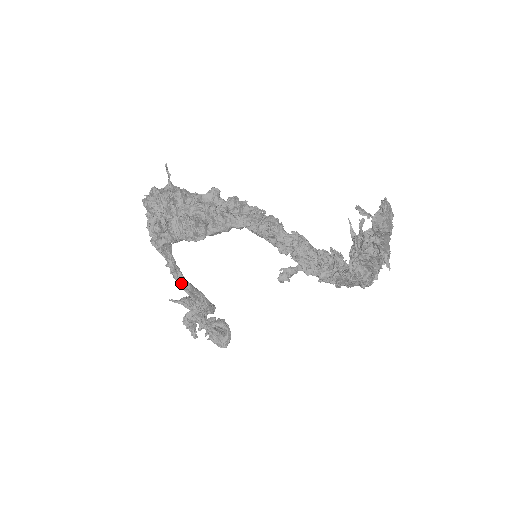
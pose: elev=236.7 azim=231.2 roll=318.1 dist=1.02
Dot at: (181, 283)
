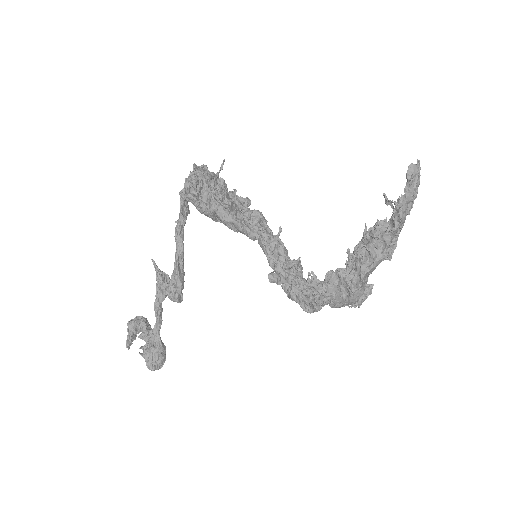
Dot at: (178, 243)
